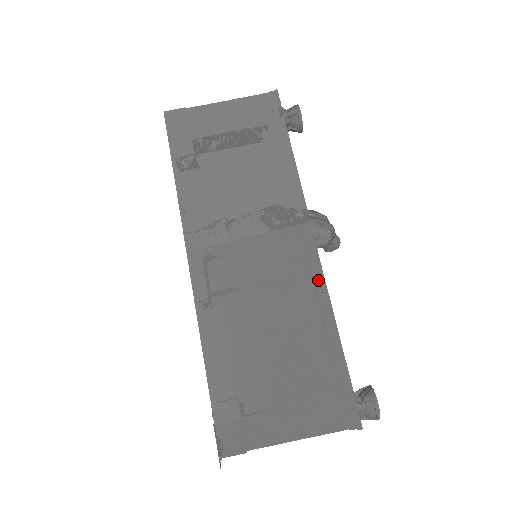
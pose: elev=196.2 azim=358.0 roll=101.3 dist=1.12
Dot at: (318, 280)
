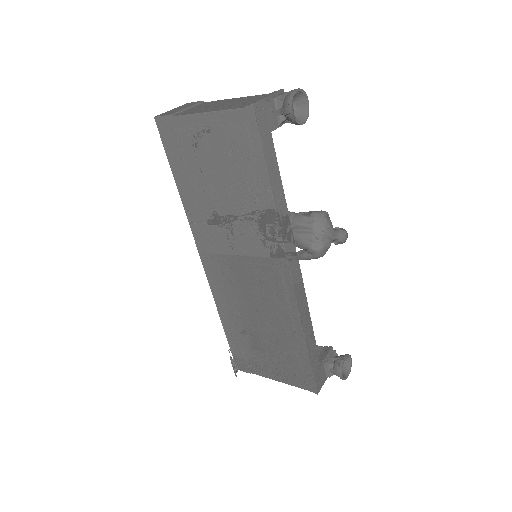
Dot at: (292, 304)
